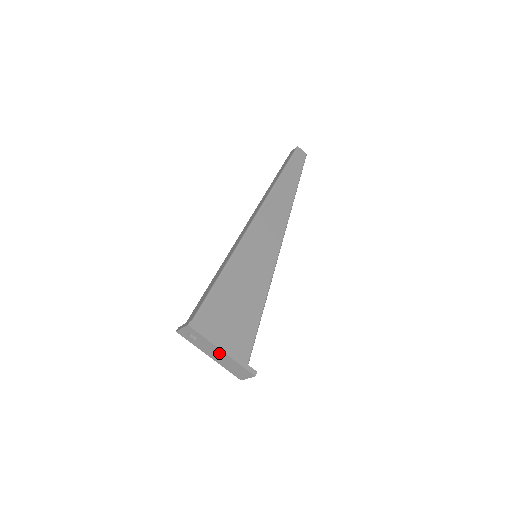
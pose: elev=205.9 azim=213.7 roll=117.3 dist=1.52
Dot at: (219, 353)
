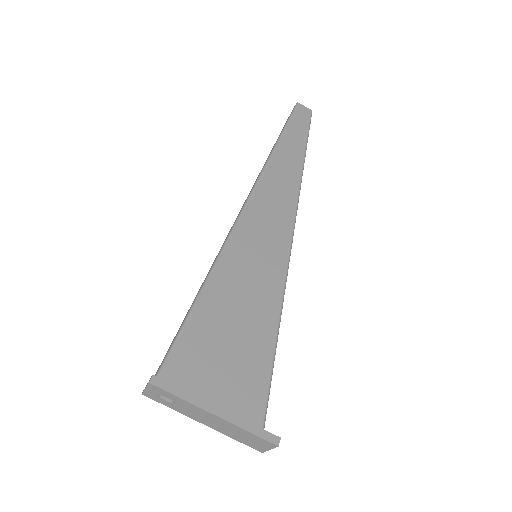
Dot at: (212, 418)
